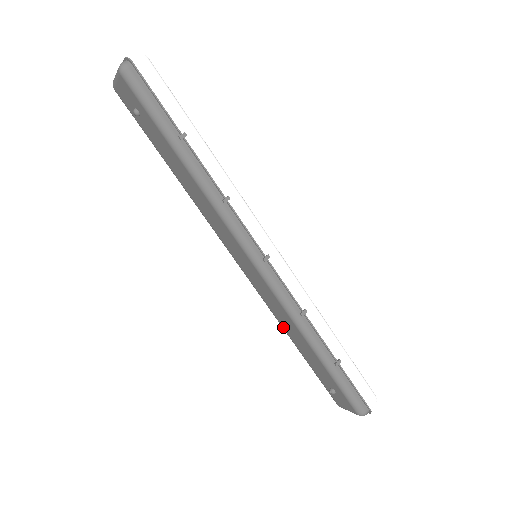
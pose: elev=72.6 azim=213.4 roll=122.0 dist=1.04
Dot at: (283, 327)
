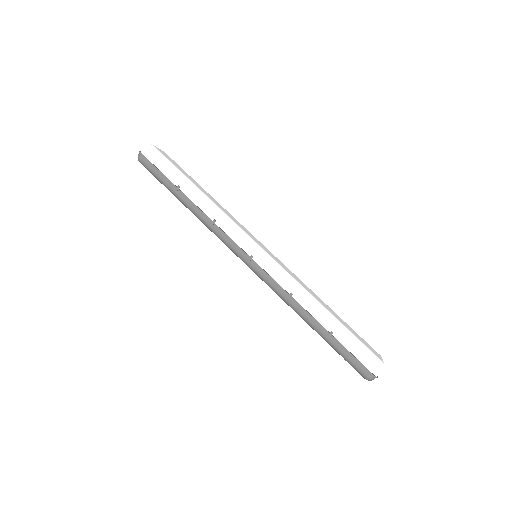
Dot at: occluded
